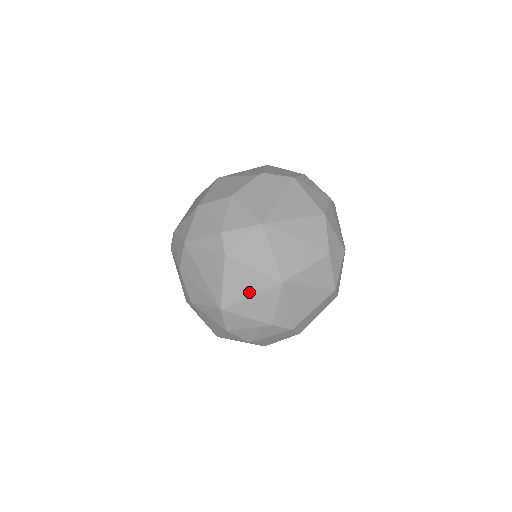
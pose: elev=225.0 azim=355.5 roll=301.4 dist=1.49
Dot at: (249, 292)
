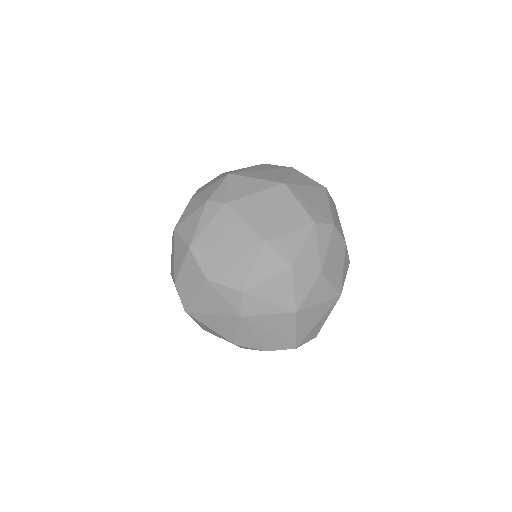
Dot at: (271, 210)
